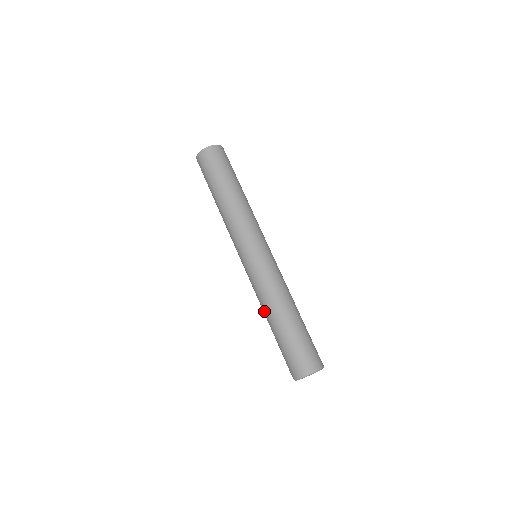
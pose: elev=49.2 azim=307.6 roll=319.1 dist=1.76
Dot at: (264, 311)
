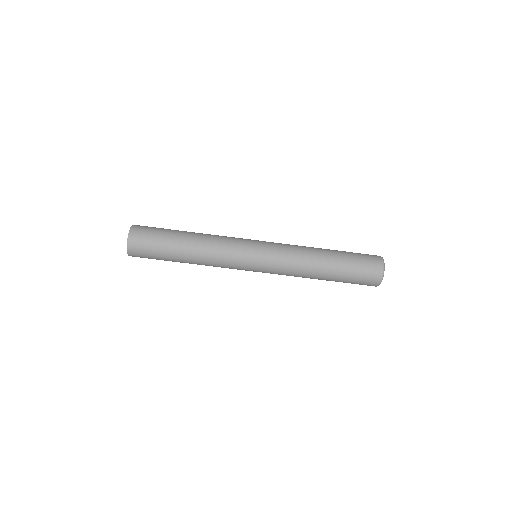
Dot at: (311, 272)
